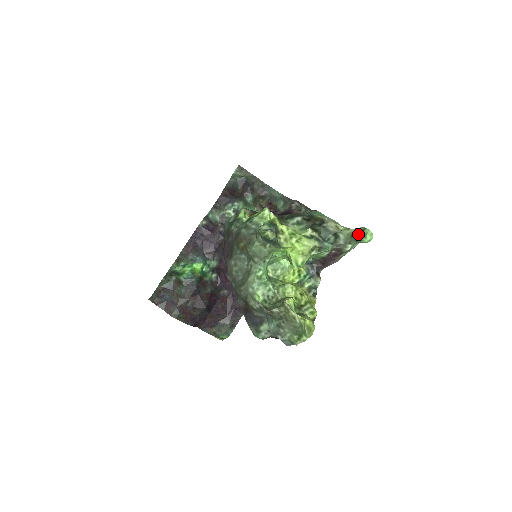
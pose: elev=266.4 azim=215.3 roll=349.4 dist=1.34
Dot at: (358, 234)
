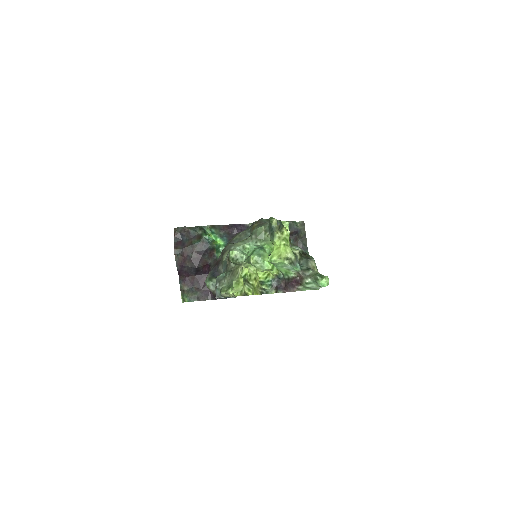
Dot at: (320, 274)
